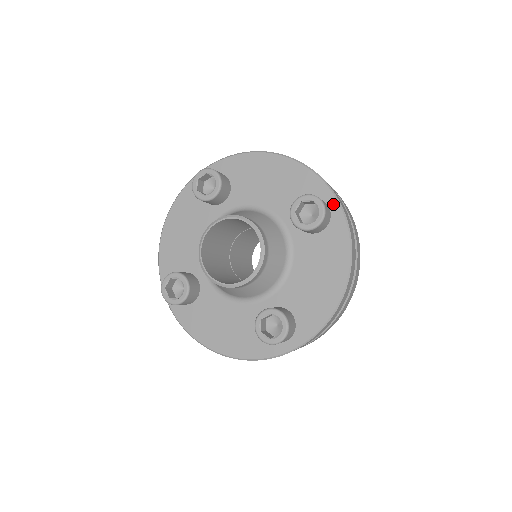
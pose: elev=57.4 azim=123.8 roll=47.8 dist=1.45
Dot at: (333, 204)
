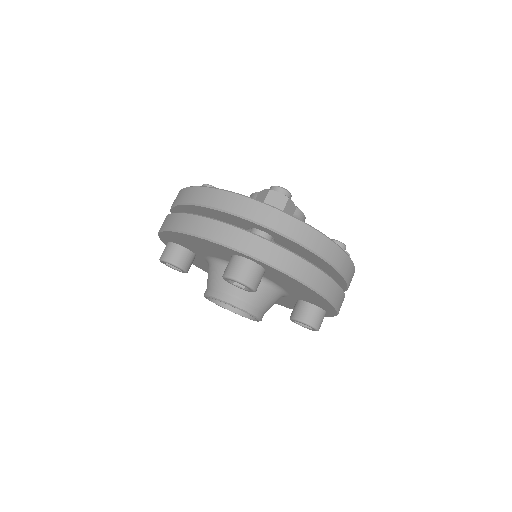
Dot at: (249, 258)
